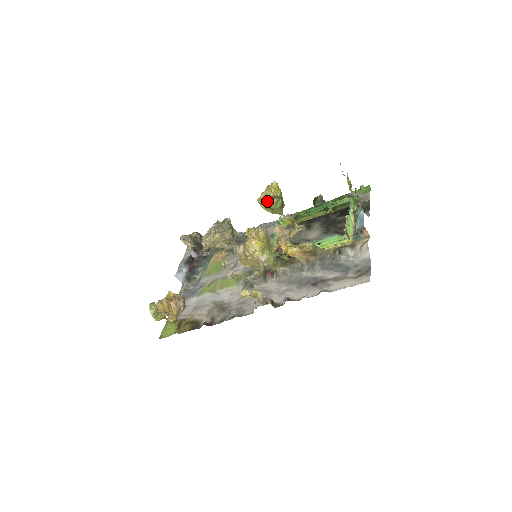
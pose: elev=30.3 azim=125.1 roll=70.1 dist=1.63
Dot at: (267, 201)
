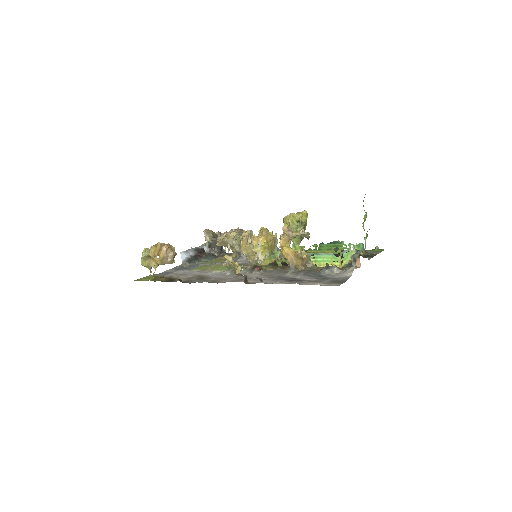
Dot at: (291, 220)
